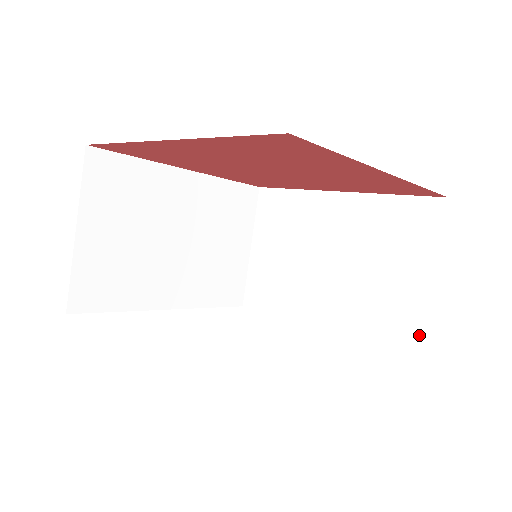
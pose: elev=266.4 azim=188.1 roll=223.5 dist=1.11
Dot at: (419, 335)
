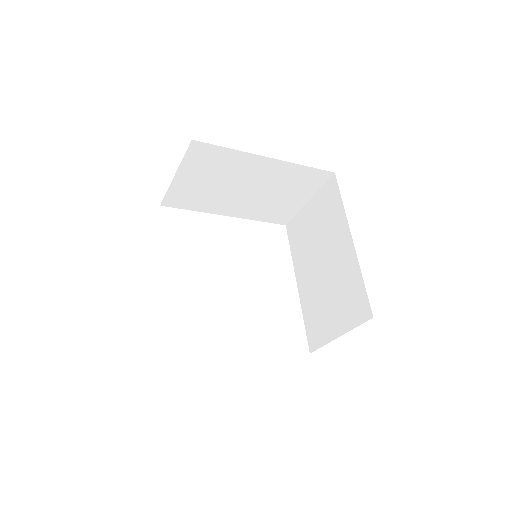
Dot at: (318, 346)
